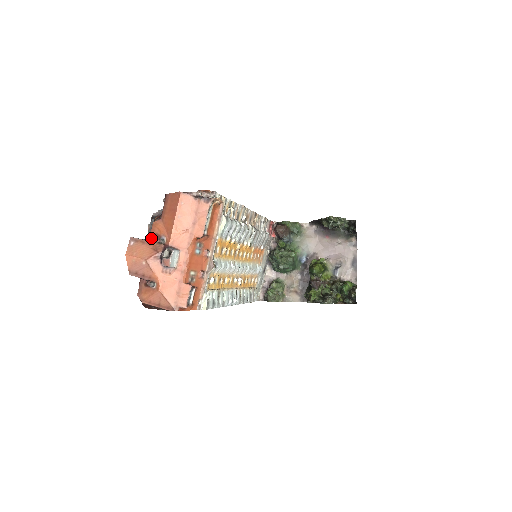
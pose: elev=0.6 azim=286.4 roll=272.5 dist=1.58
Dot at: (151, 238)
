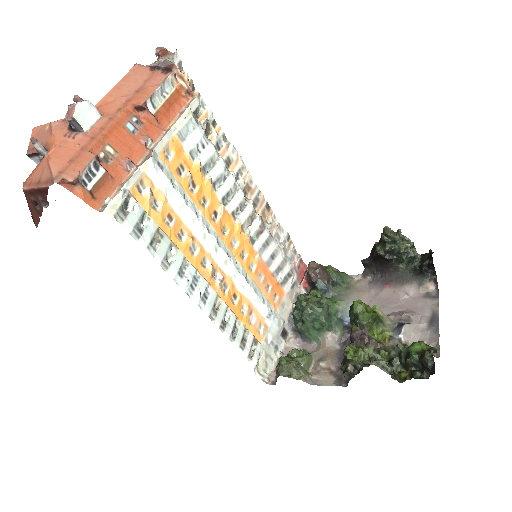
Dot at: occluded
